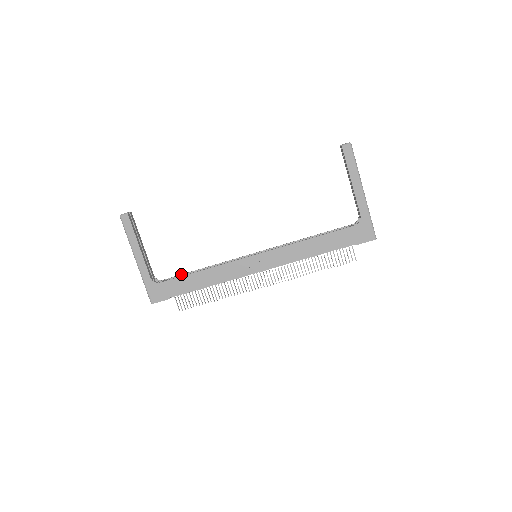
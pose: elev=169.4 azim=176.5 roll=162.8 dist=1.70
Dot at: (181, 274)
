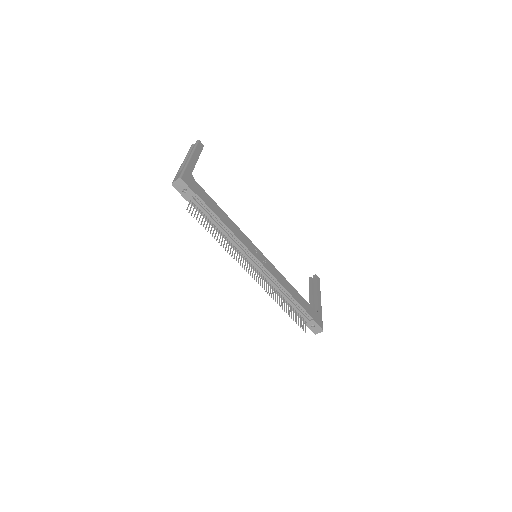
Dot at: occluded
